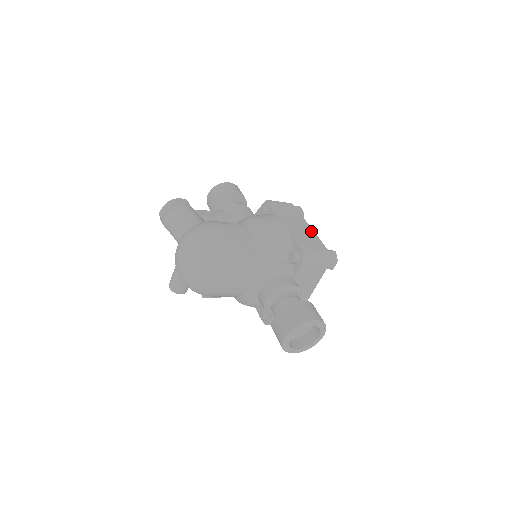
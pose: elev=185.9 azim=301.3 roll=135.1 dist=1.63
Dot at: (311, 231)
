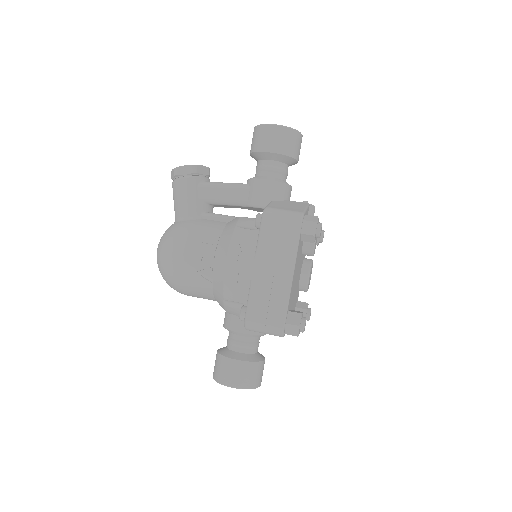
Dot at: (285, 286)
